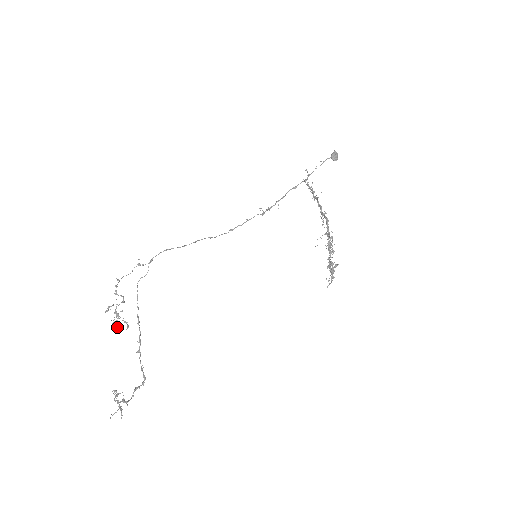
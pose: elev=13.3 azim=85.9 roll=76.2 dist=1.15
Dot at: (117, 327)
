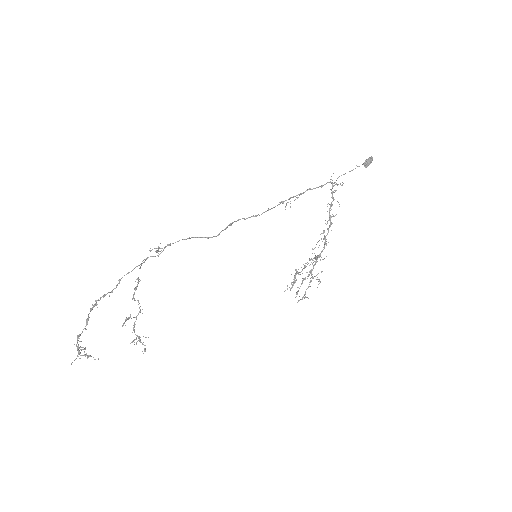
Dot at: occluded
